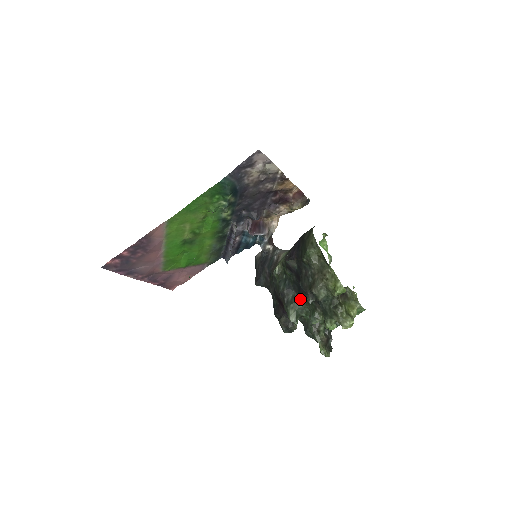
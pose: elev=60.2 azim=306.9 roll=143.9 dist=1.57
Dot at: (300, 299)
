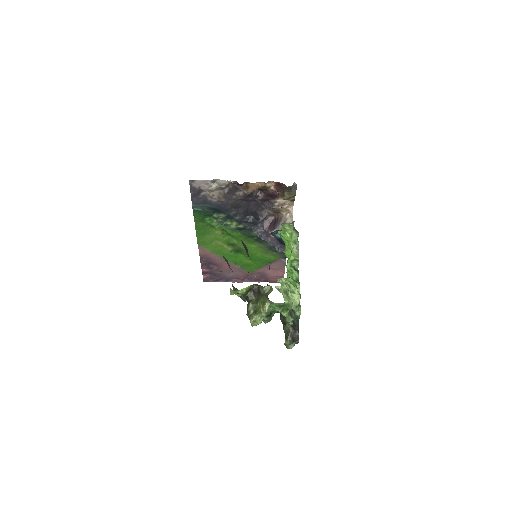
Dot at: occluded
